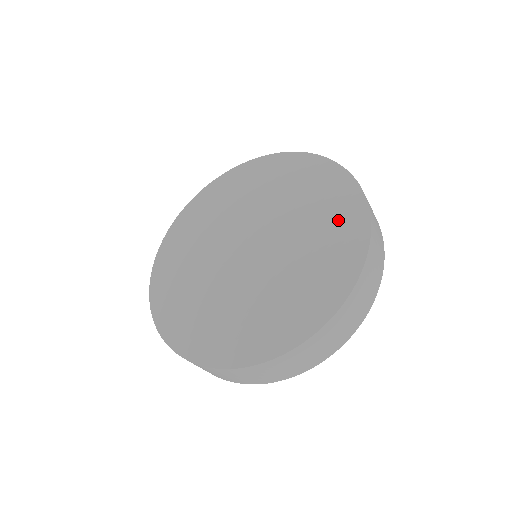
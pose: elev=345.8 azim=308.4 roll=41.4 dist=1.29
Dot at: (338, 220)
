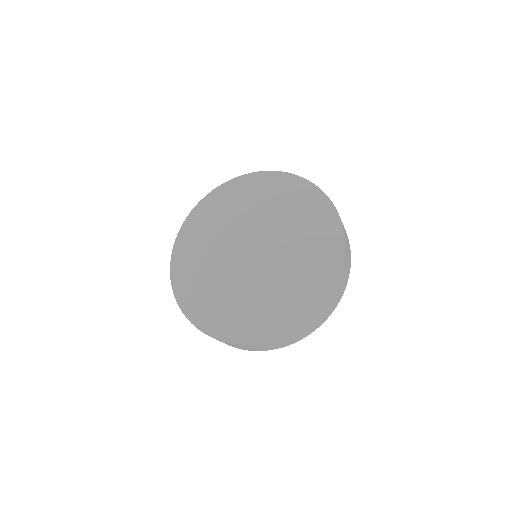
Dot at: (312, 279)
